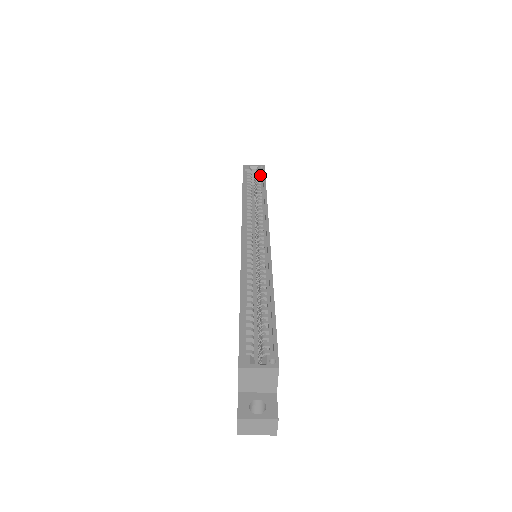
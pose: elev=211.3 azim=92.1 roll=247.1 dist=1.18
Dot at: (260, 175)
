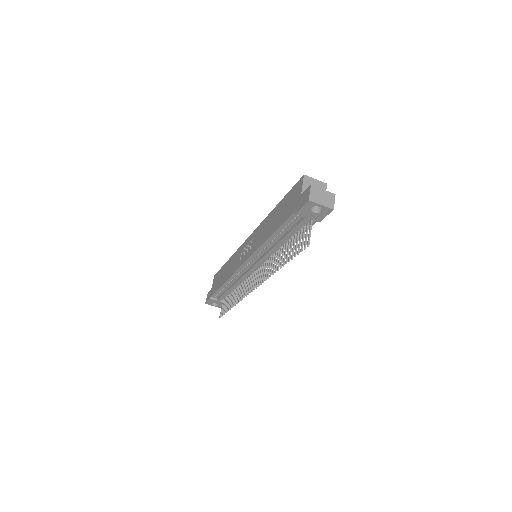
Dot at: occluded
